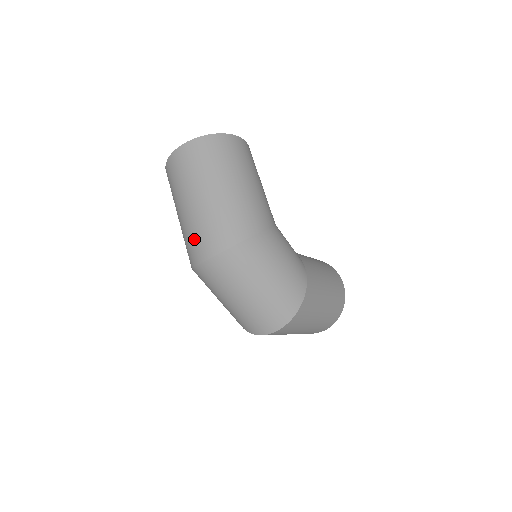
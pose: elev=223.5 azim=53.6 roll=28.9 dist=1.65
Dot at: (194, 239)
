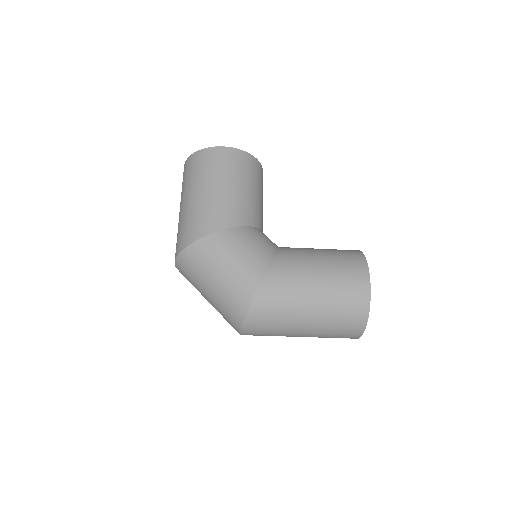
Dot at: occluded
